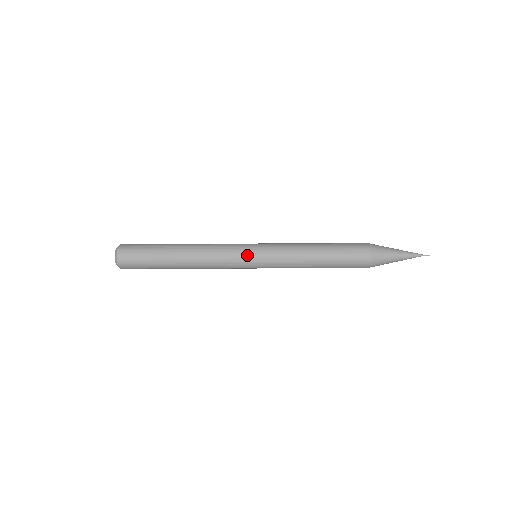
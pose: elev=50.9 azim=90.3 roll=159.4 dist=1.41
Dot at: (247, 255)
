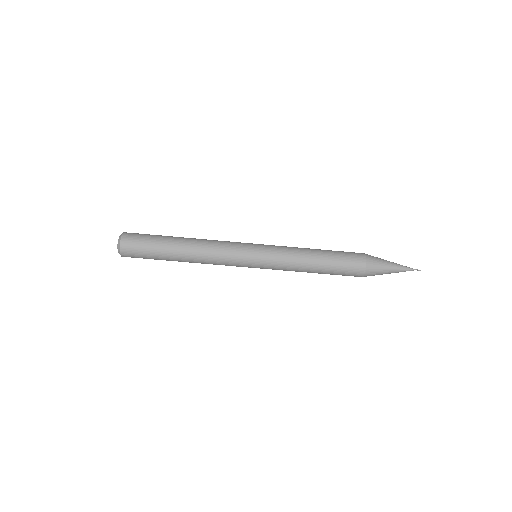
Dot at: (248, 253)
